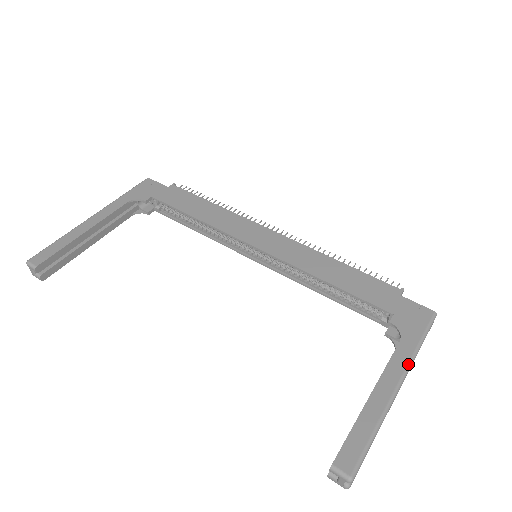
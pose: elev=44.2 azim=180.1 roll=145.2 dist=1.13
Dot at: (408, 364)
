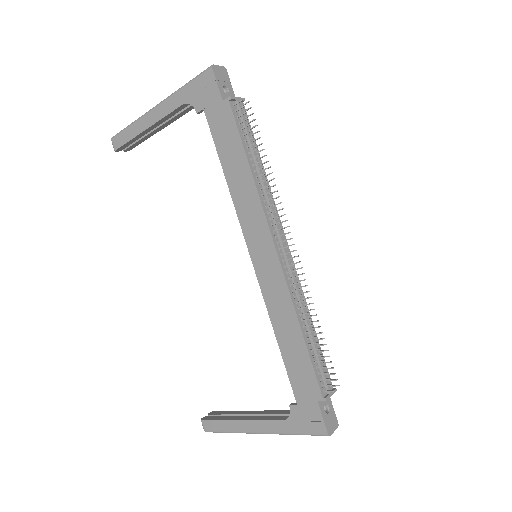
Dot at: (274, 433)
